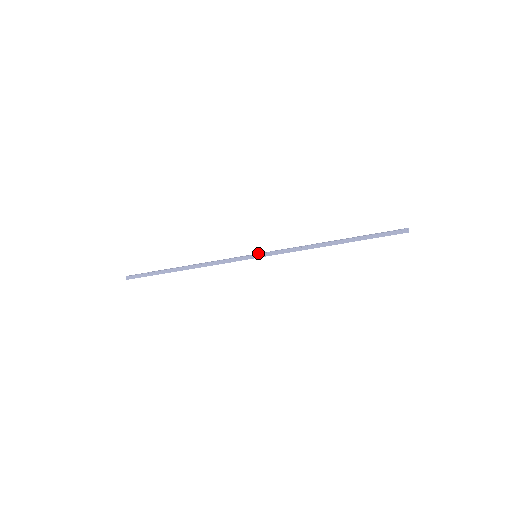
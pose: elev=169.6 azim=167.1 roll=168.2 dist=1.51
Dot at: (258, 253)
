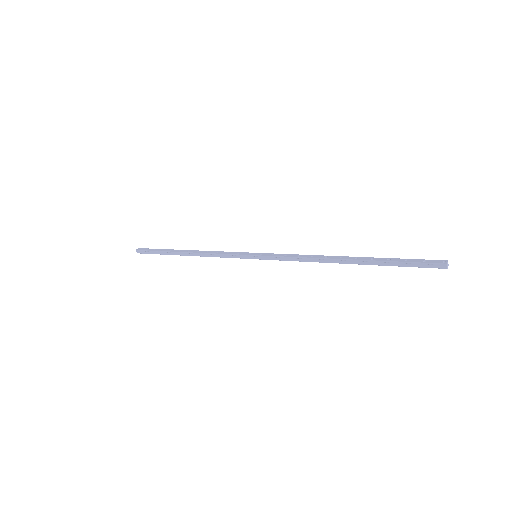
Dot at: (258, 253)
